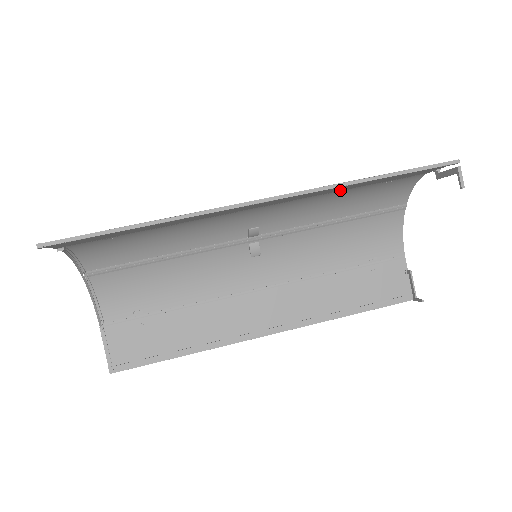
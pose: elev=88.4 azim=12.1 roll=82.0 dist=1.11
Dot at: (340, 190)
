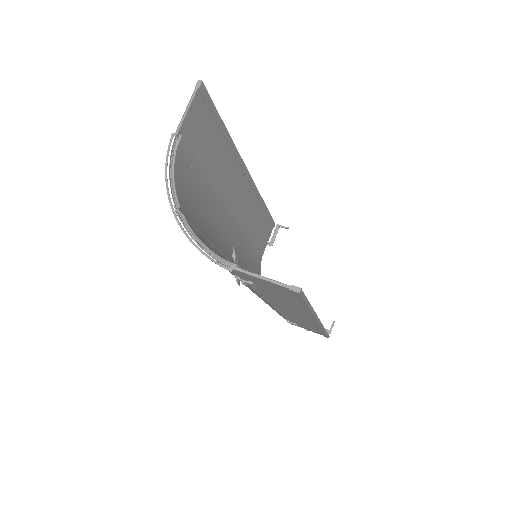
Dot at: (250, 233)
